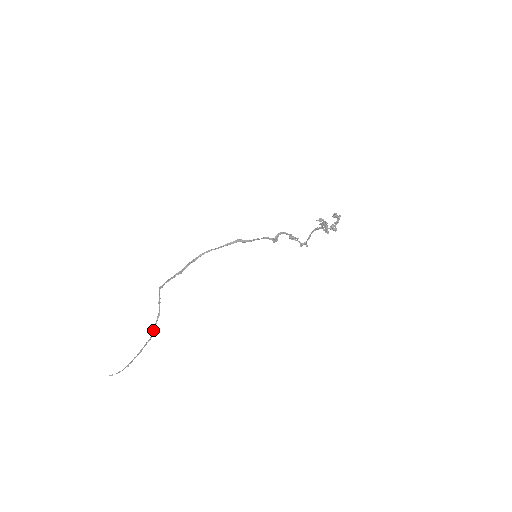
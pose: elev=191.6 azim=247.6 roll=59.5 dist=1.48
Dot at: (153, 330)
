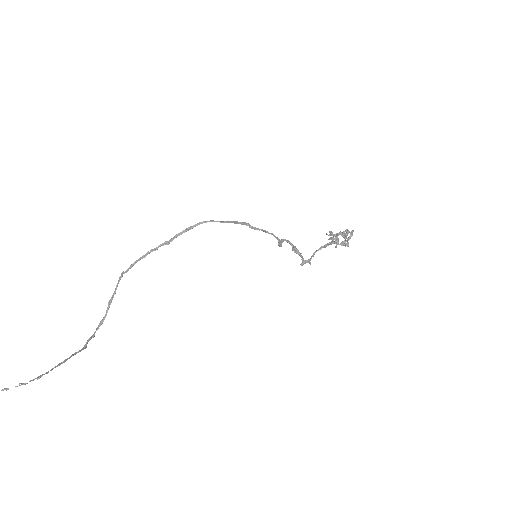
Dot at: (89, 339)
